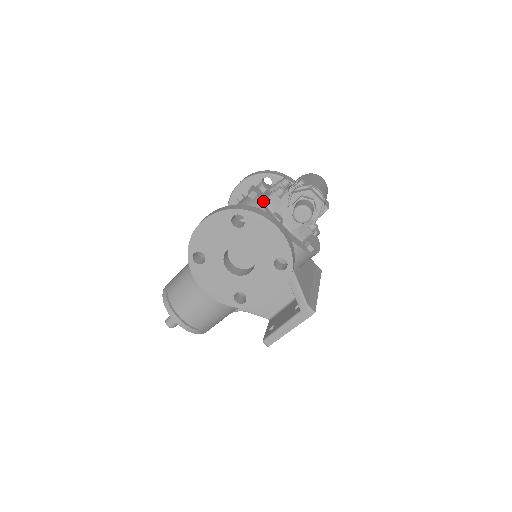
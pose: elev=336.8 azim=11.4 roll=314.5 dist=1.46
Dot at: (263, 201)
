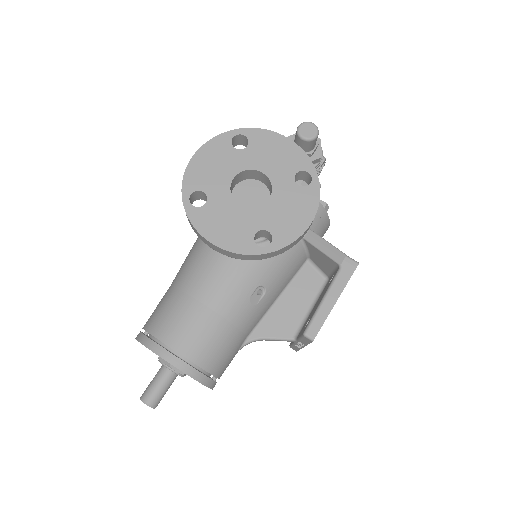
Dot at: occluded
